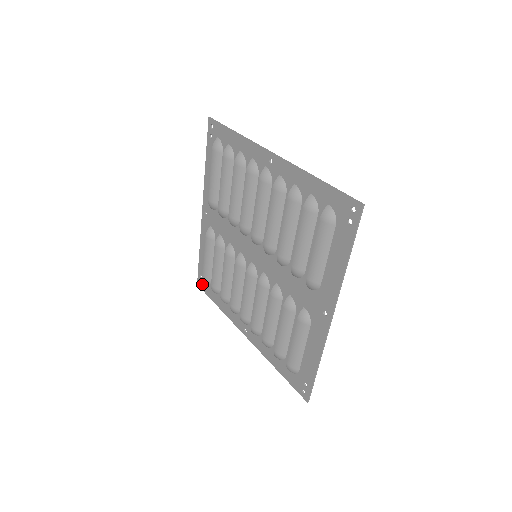
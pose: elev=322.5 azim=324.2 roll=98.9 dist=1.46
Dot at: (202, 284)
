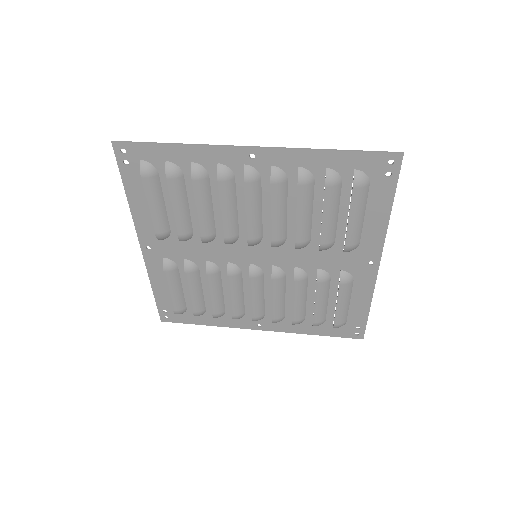
Dot at: (170, 317)
